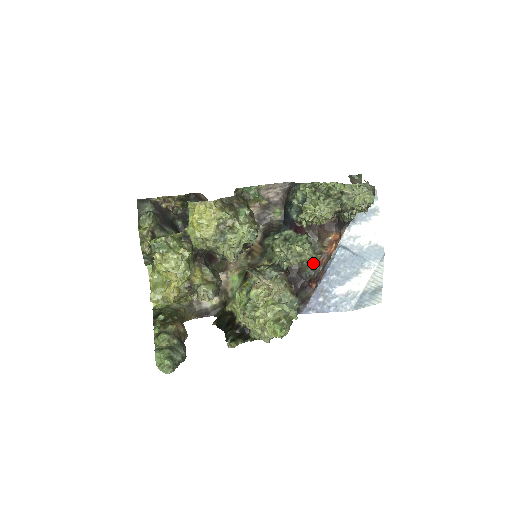
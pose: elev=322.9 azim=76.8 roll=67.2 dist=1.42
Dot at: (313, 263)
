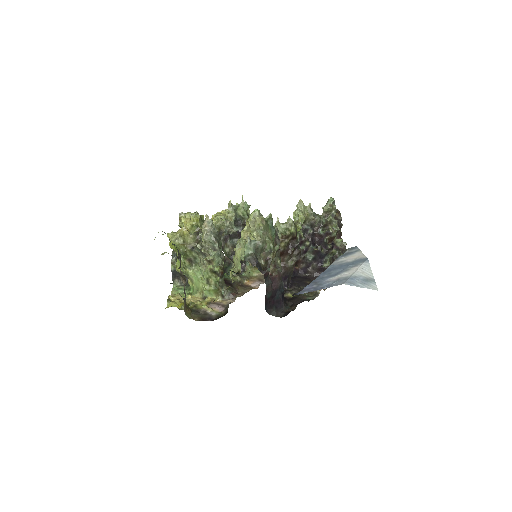
Dot at: (314, 294)
